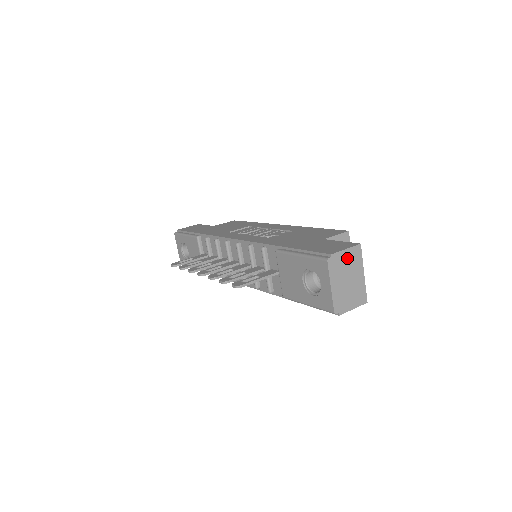
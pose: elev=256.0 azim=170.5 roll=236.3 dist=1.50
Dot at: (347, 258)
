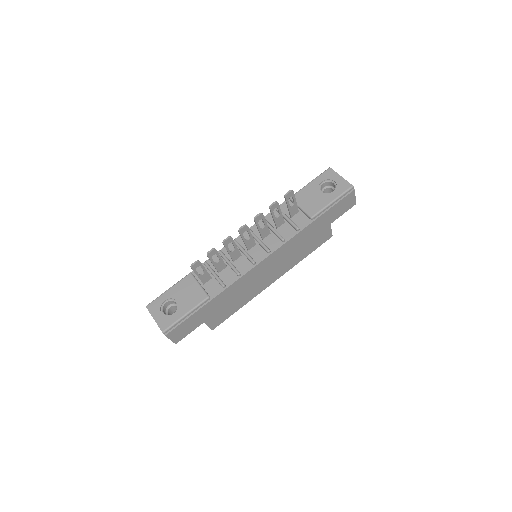
Dot at: occluded
